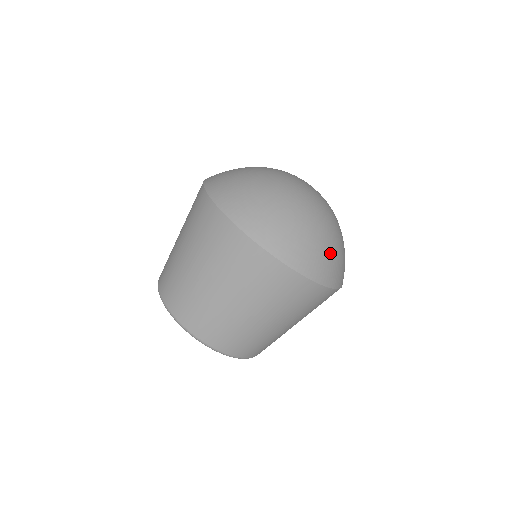
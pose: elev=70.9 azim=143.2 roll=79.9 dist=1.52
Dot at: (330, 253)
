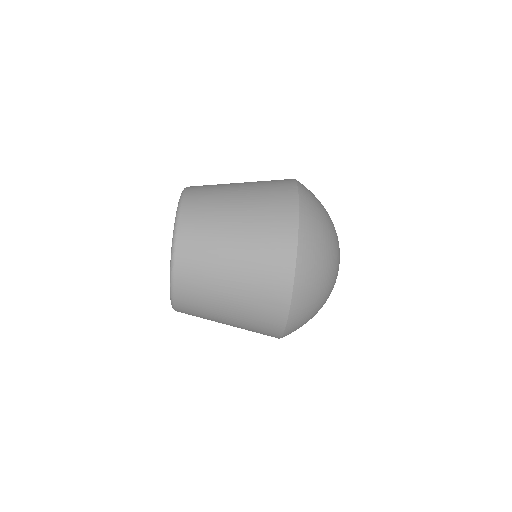
Dot at: (314, 301)
